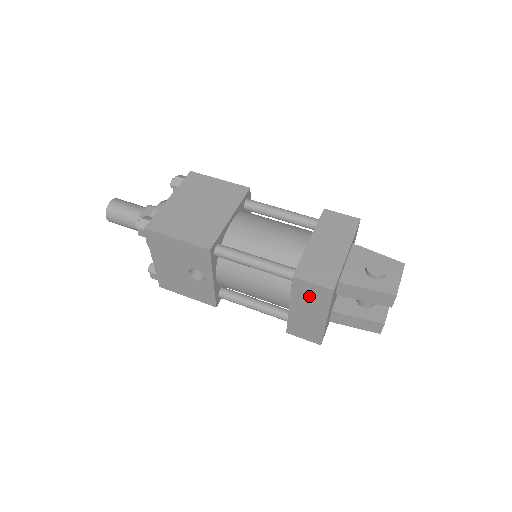
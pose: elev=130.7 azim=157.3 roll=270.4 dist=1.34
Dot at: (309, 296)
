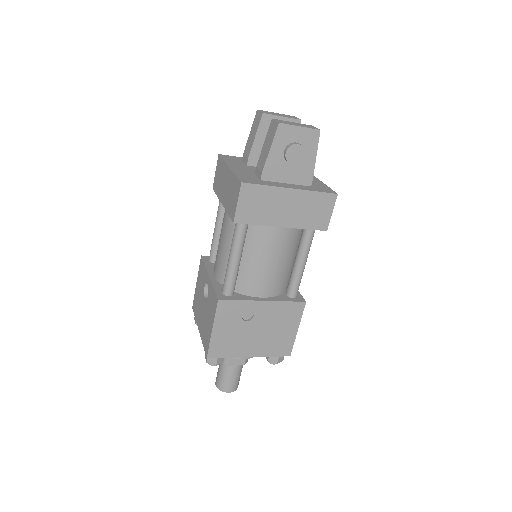
Dot at: (219, 179)
